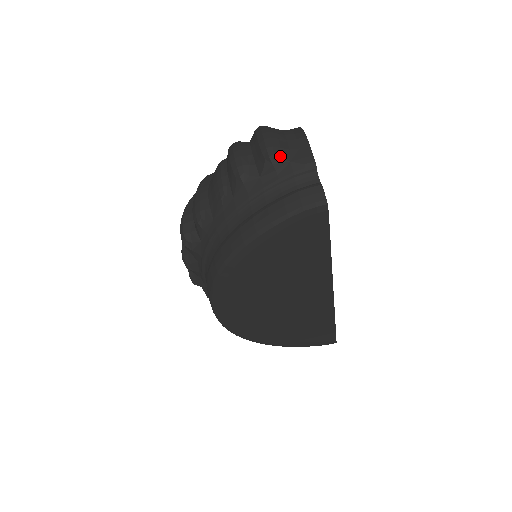
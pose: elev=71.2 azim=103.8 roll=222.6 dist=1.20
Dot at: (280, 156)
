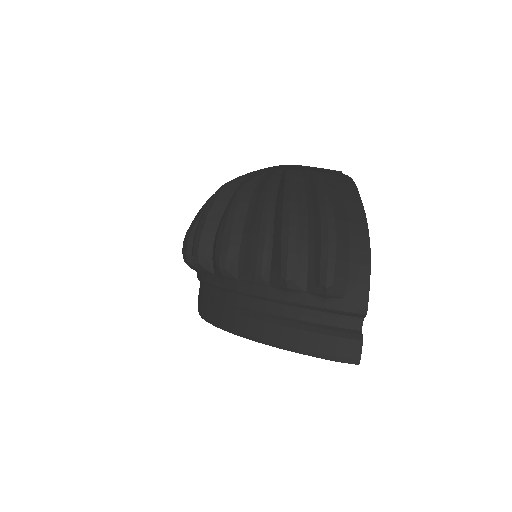
Dot at: (337, 290)
